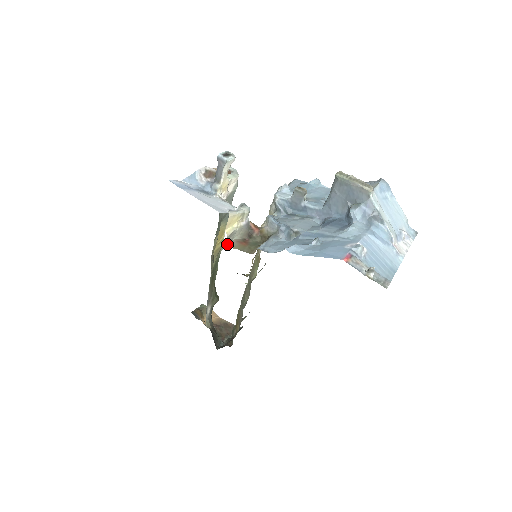
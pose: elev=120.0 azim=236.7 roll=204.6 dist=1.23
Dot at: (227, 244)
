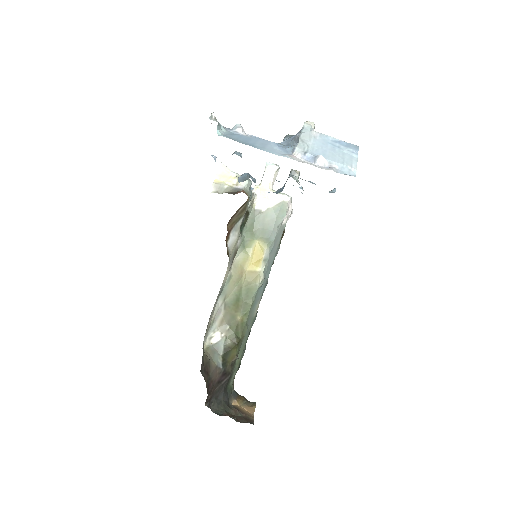
Dot at: occluded
